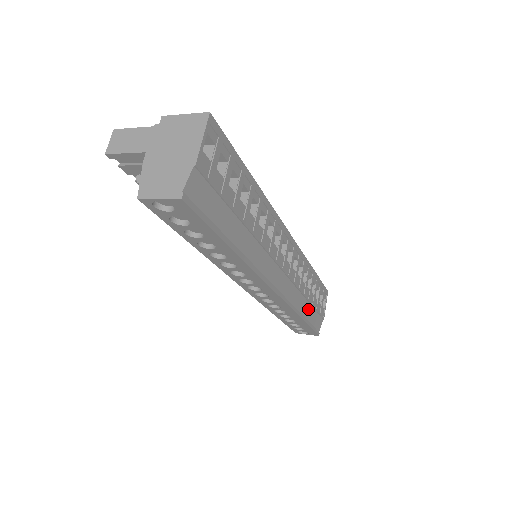
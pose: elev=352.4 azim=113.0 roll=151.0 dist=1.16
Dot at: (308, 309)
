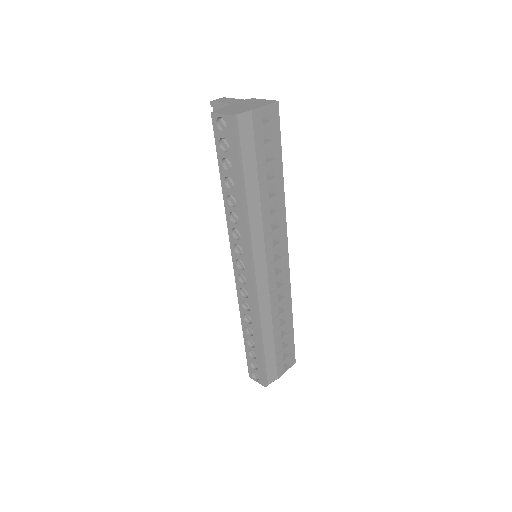
Dot at: (270, 342)
